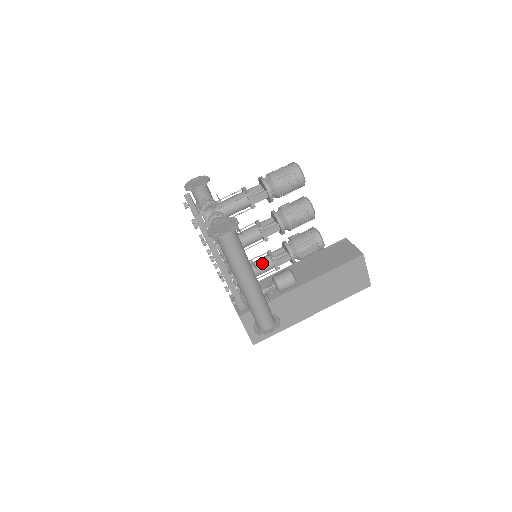
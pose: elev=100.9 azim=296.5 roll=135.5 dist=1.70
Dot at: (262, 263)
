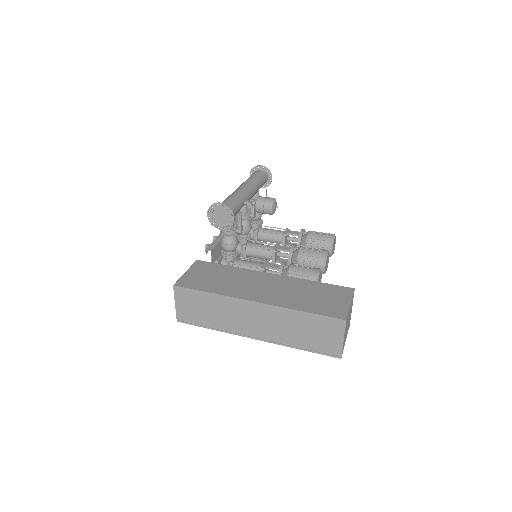
Dot at: occluded
